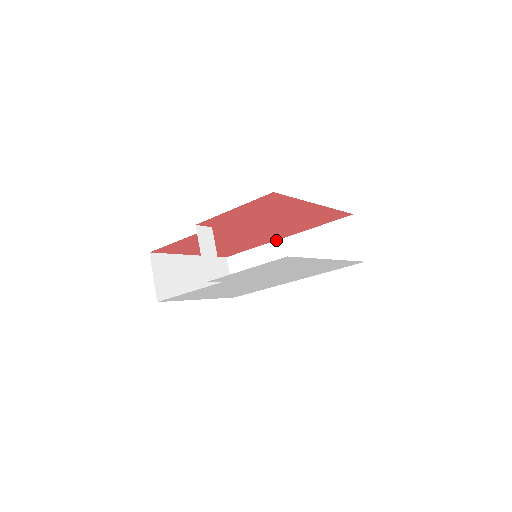
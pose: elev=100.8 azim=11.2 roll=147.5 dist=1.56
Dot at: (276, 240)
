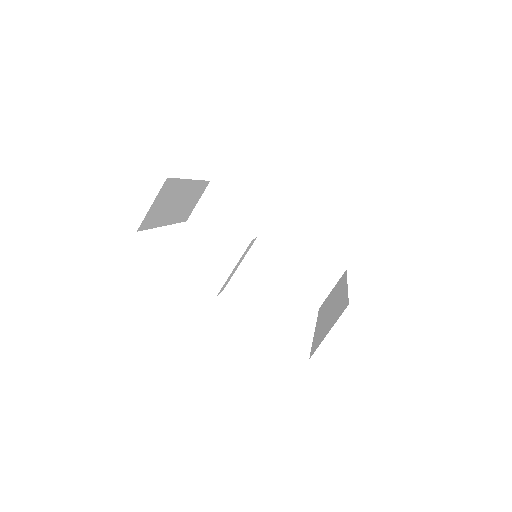
Dot at: (269, 219)
